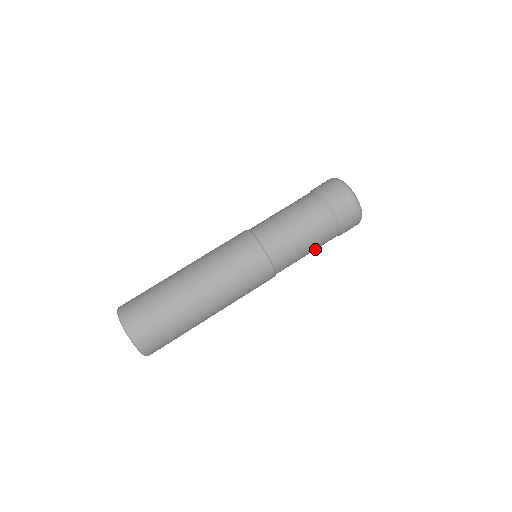
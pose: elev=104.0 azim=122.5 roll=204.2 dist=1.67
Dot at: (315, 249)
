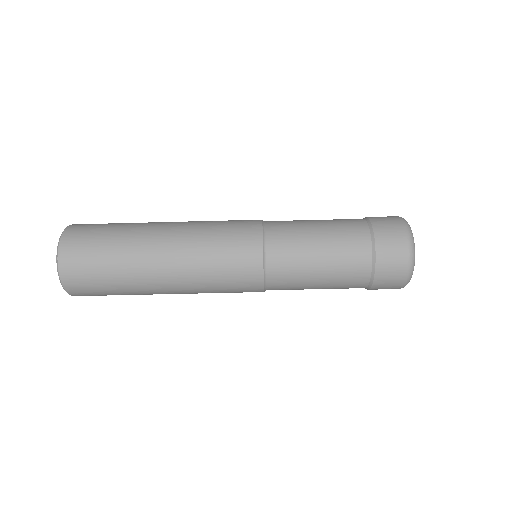
Dot at: occluded
